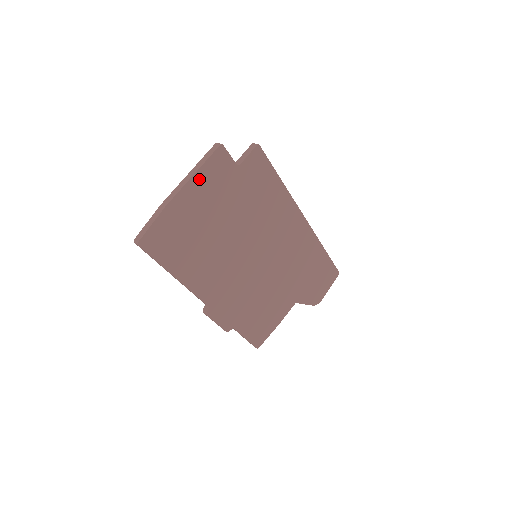
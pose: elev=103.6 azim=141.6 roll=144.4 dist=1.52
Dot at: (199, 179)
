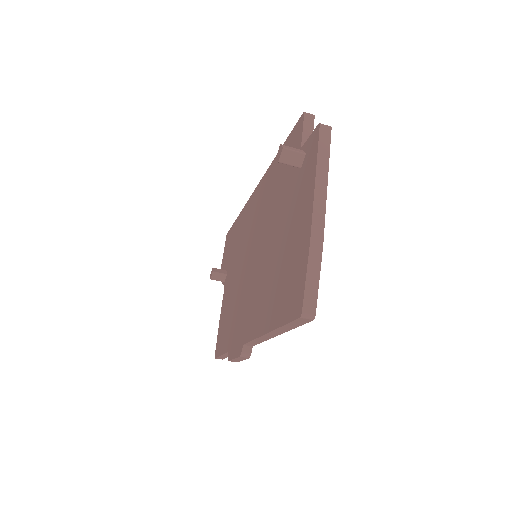
Dot at: occluded
